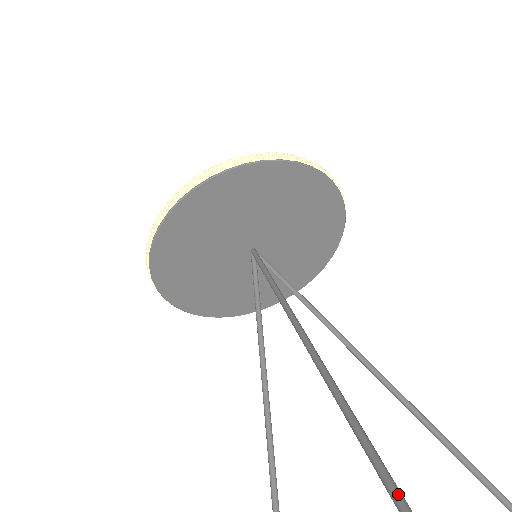
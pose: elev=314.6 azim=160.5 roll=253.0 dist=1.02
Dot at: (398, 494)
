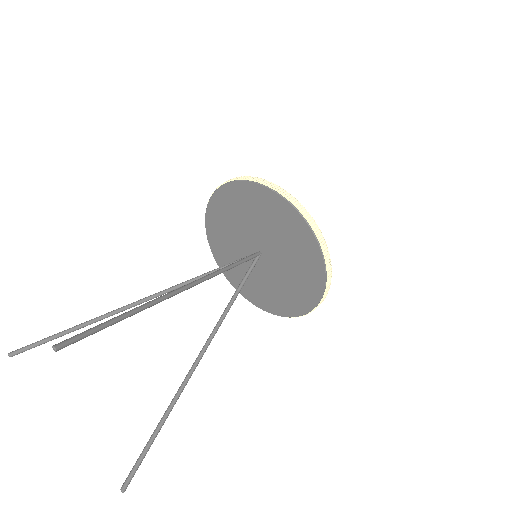
Dot at: (96, 329)
